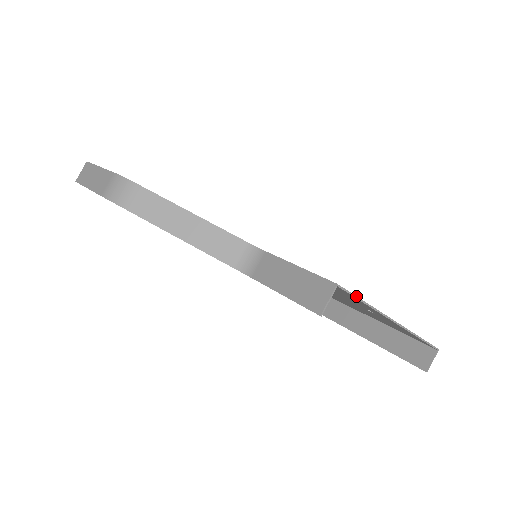
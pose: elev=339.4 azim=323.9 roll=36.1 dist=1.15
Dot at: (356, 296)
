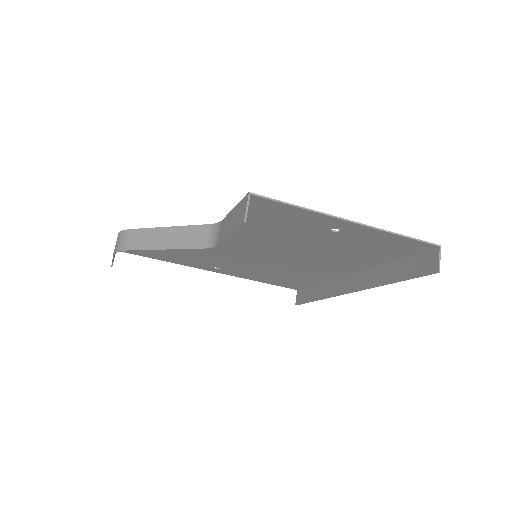
Dot at: (279, 201)
